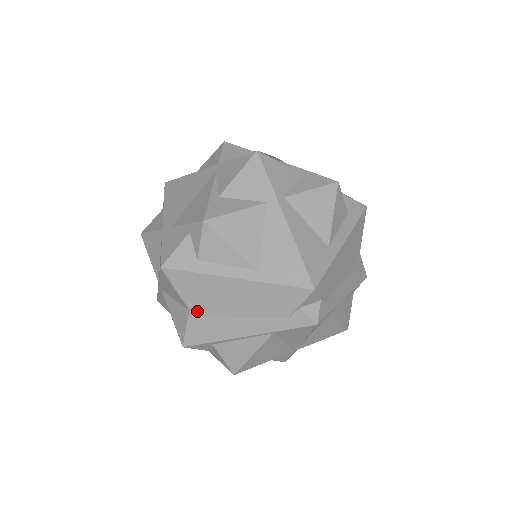
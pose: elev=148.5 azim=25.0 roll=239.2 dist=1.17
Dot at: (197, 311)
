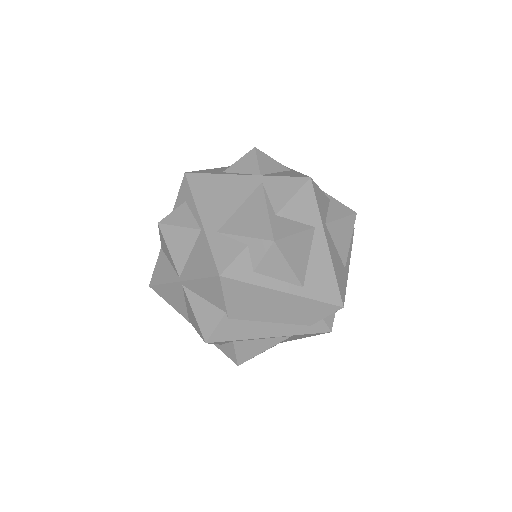
Dot at: (234, 314)
